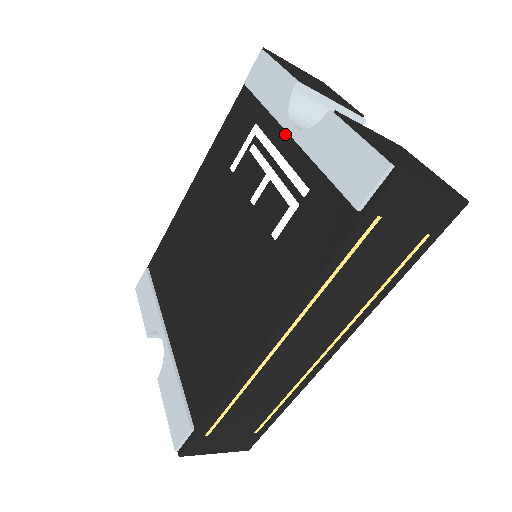
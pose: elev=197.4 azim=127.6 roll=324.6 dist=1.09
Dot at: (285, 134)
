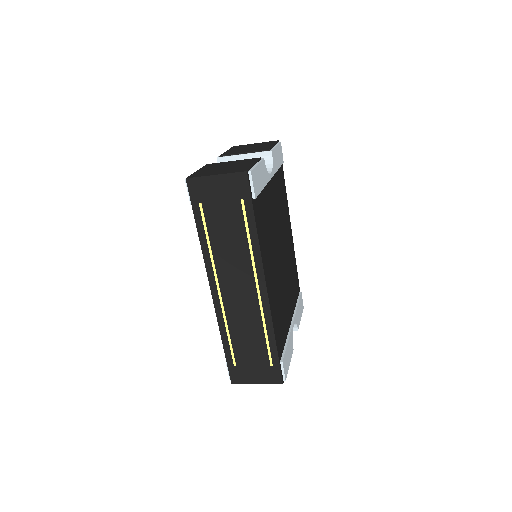
Dot at: occluded
